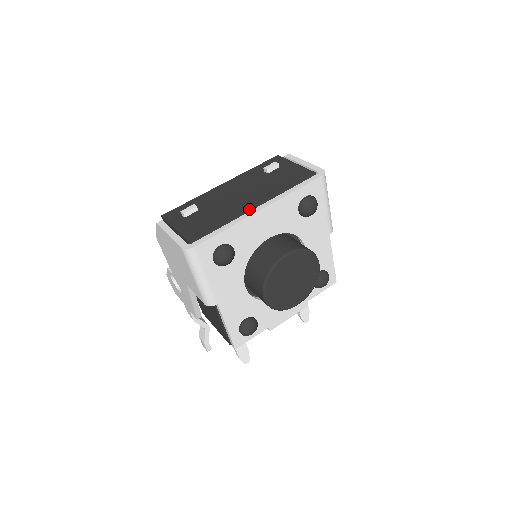
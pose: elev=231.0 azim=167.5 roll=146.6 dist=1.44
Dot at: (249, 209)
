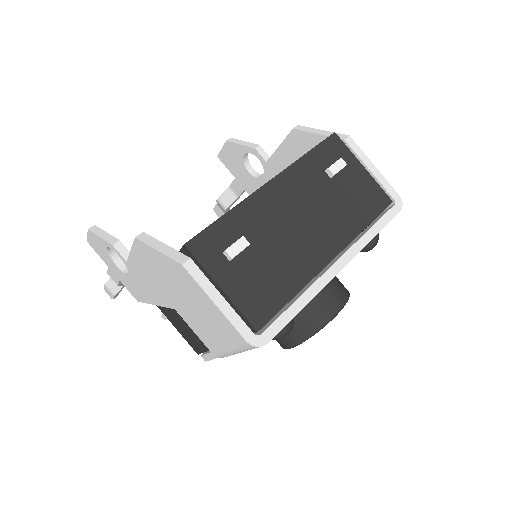
Dot at: (325, 265)
